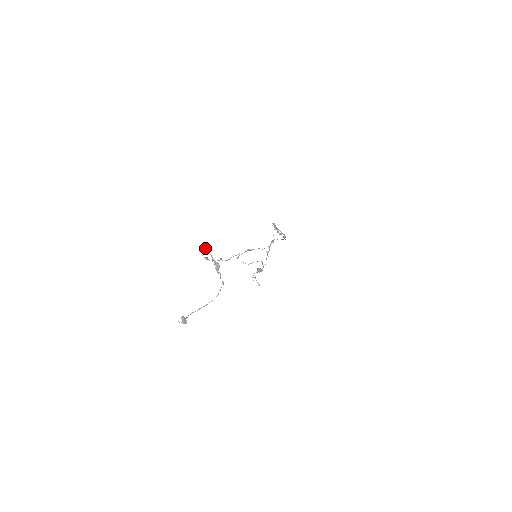
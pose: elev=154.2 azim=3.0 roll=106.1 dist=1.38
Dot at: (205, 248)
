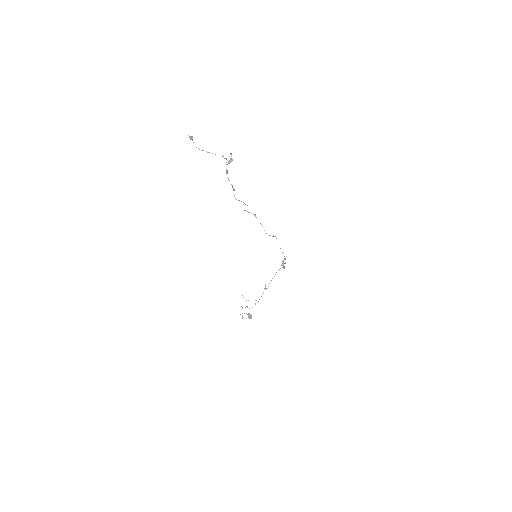
Dot at: (231, 153)
